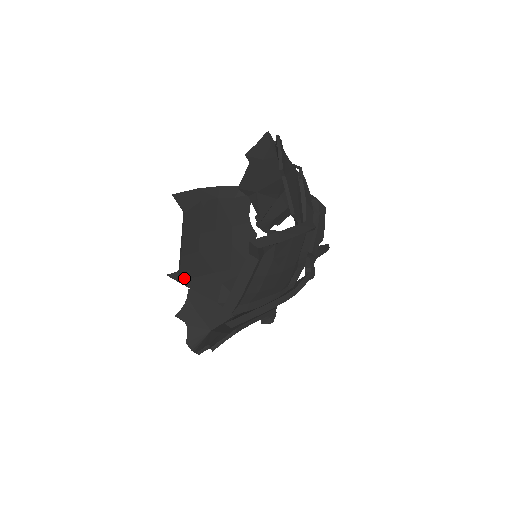
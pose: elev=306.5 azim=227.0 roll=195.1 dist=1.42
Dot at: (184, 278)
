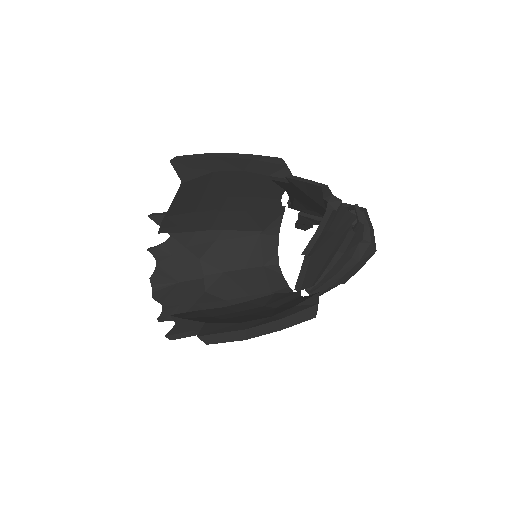
Dot at: (165, 232)
